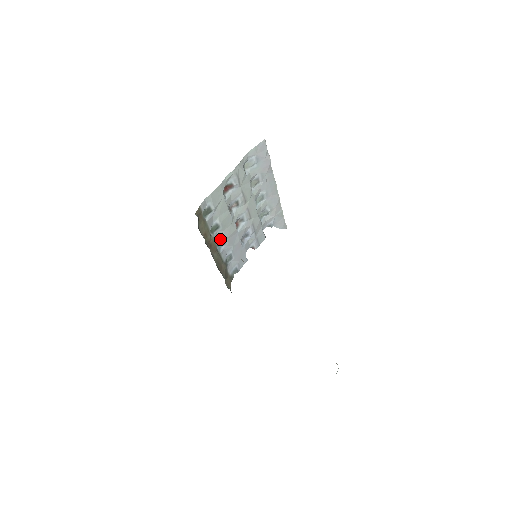
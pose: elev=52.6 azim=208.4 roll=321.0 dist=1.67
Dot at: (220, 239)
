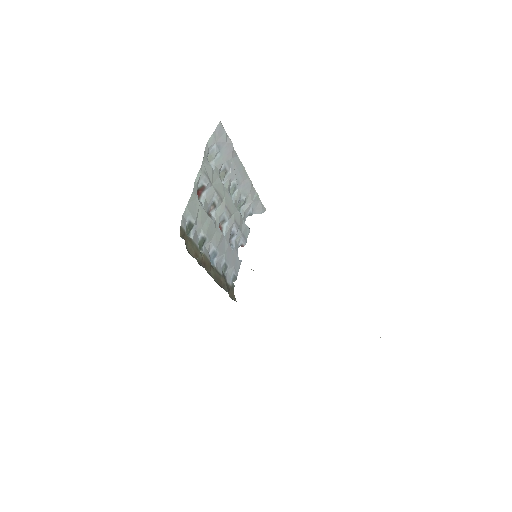
Dot at: (210, 252)
